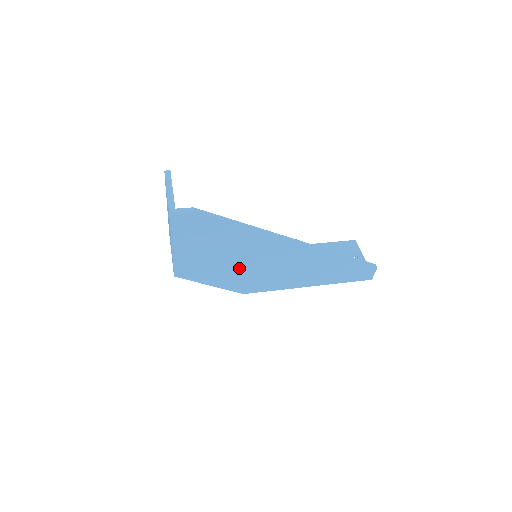
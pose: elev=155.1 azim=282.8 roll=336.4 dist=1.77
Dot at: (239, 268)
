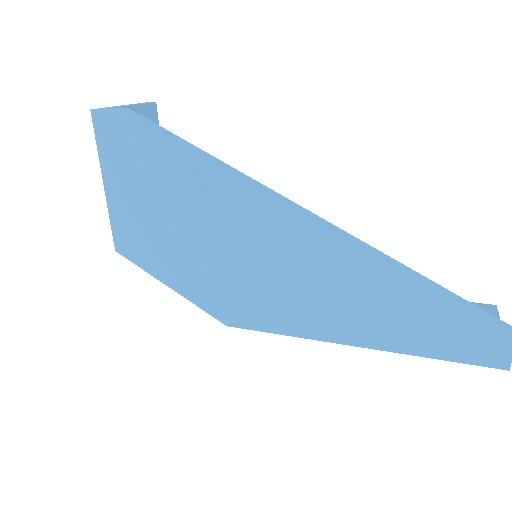
Dot at: (209, 257)
